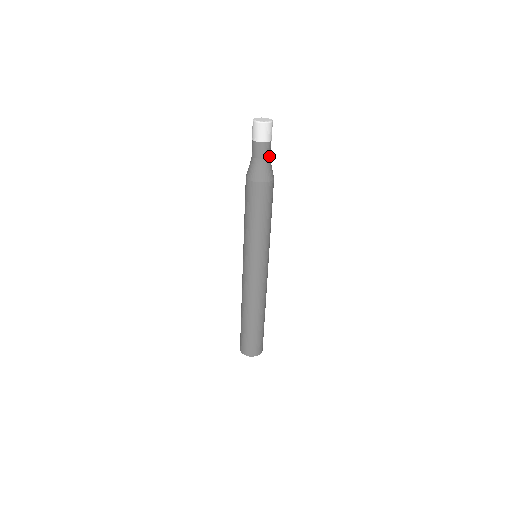
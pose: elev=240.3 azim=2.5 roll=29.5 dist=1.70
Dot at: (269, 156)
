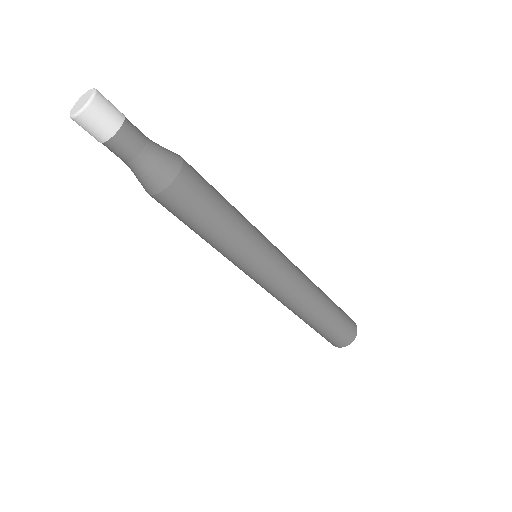
Dot at: (131, 157)
